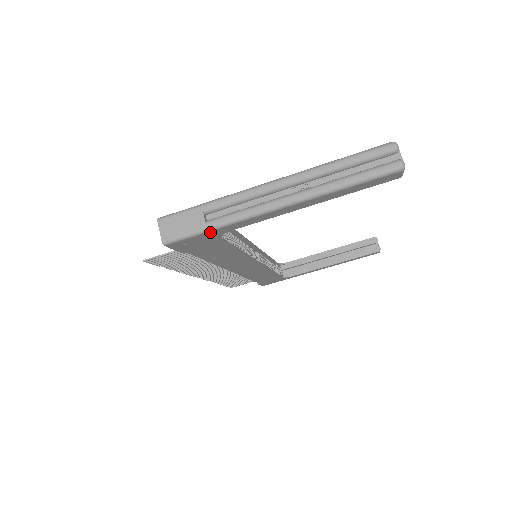
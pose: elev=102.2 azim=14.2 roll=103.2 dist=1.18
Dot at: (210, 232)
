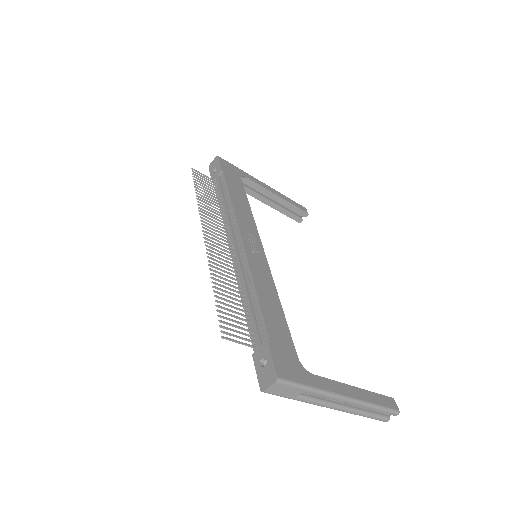
Dot at: occluded
